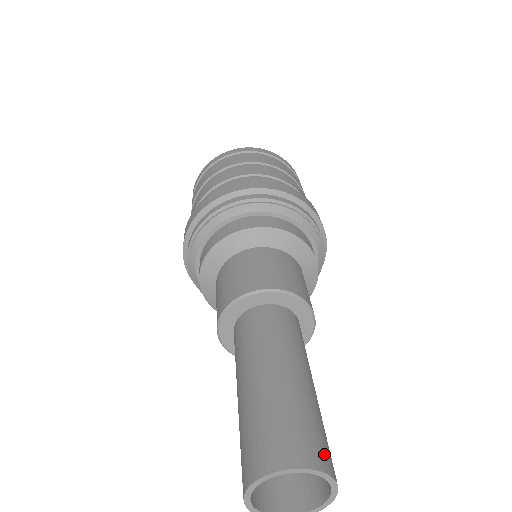
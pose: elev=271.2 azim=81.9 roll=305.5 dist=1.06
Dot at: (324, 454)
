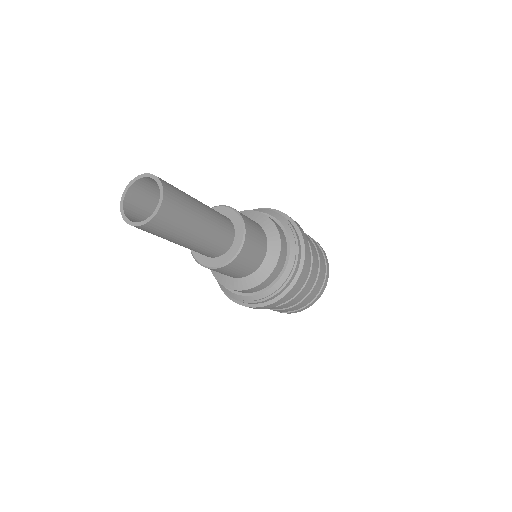
Dot at: (171, 202)
